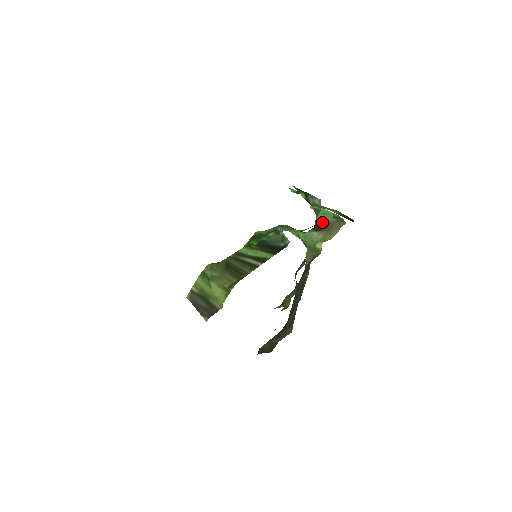
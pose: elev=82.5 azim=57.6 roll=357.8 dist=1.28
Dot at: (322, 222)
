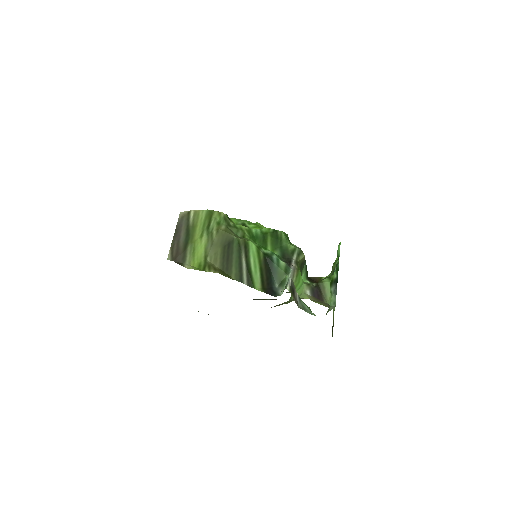
Dot at: (323, 290)
